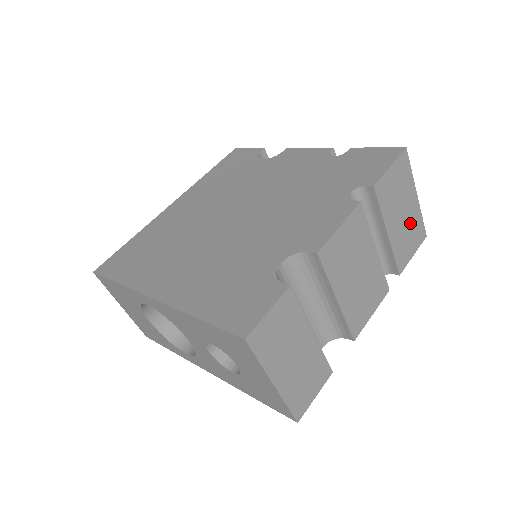
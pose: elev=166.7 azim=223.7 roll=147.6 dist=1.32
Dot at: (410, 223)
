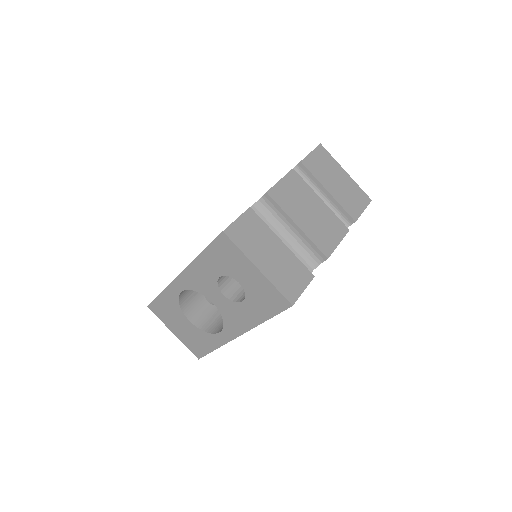
Dot at: (348, 189)
